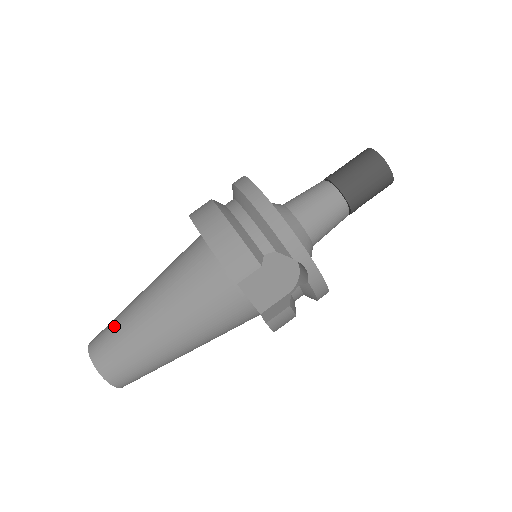
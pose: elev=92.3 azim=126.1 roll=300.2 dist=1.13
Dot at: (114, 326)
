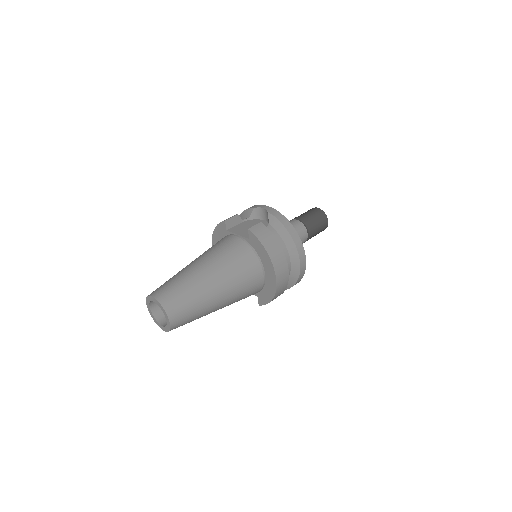
Dot at: occluded
